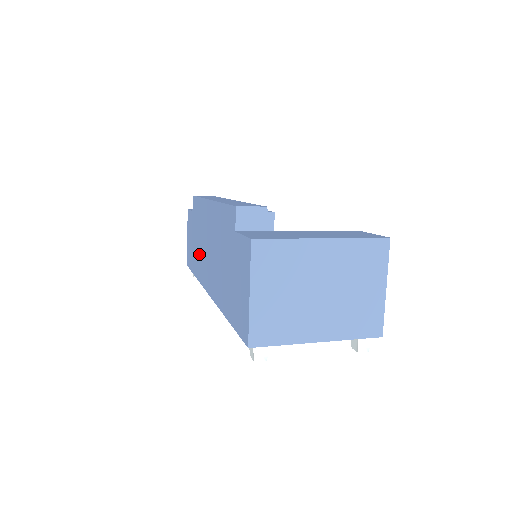
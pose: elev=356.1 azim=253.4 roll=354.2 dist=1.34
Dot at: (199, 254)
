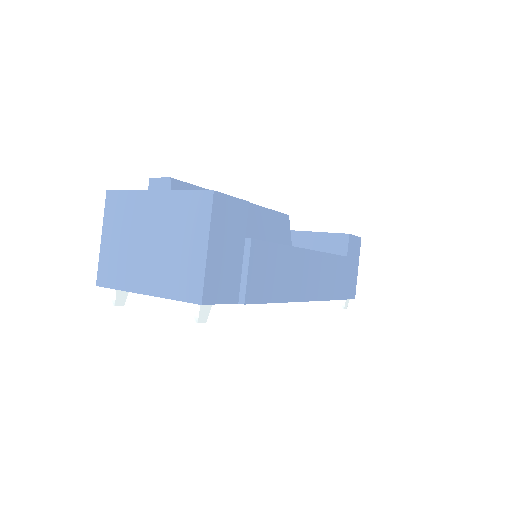
Dot at: occluded
